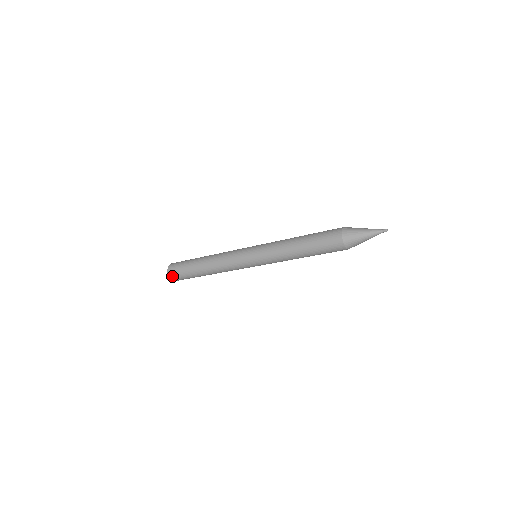
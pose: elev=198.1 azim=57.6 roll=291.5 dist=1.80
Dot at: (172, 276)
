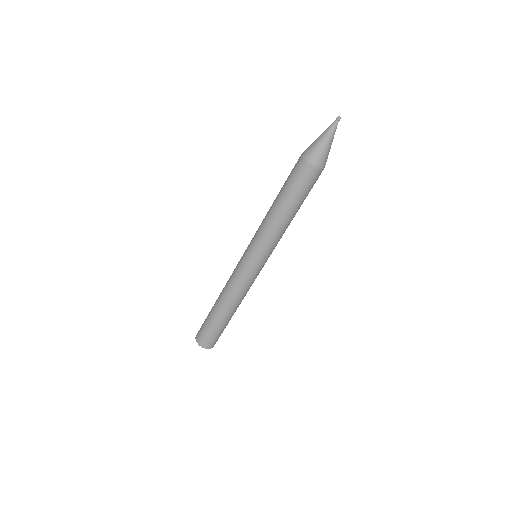
Dot at: (198, 333)
